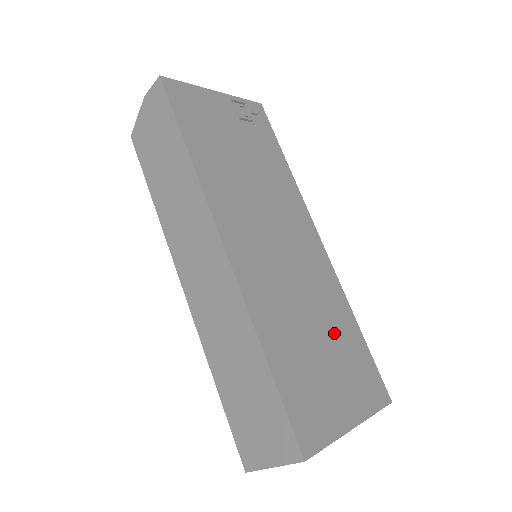
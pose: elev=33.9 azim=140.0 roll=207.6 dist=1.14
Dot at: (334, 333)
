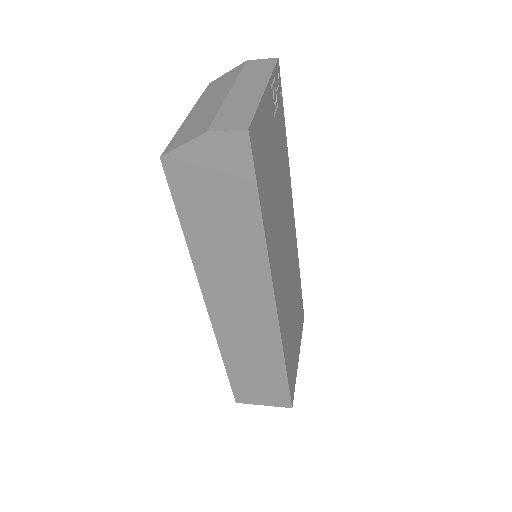
Dot at: (296, 302)
